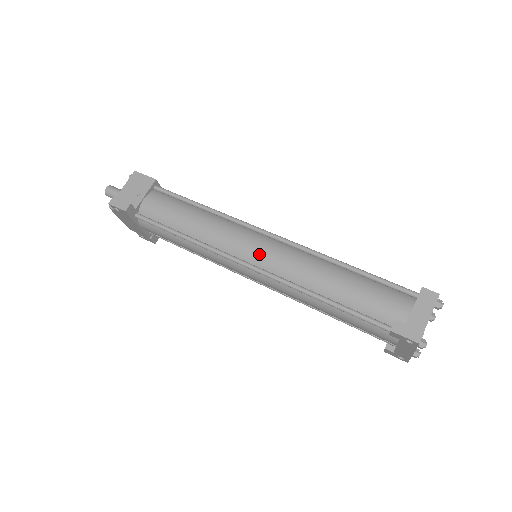
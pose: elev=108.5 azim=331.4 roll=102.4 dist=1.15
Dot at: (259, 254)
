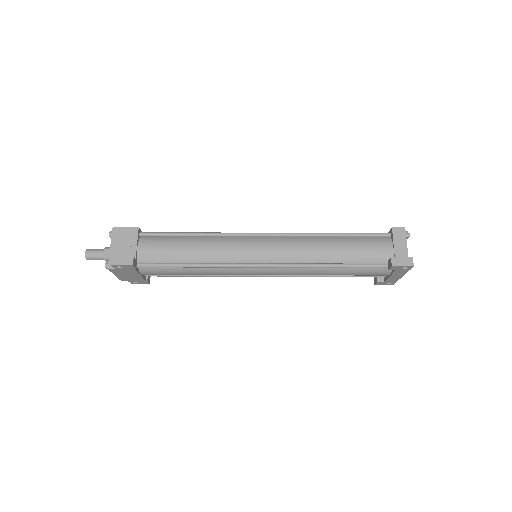
Dot at: (265, 253)
